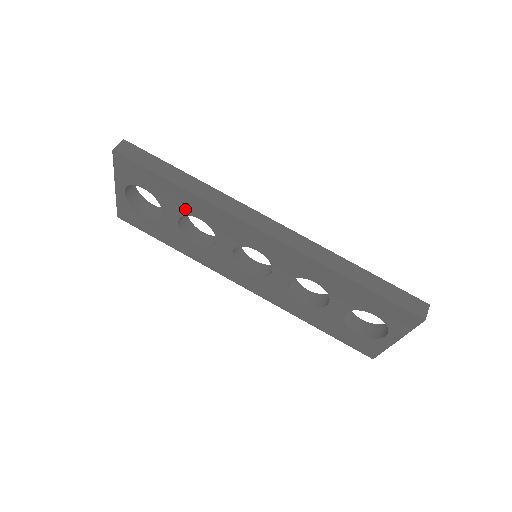
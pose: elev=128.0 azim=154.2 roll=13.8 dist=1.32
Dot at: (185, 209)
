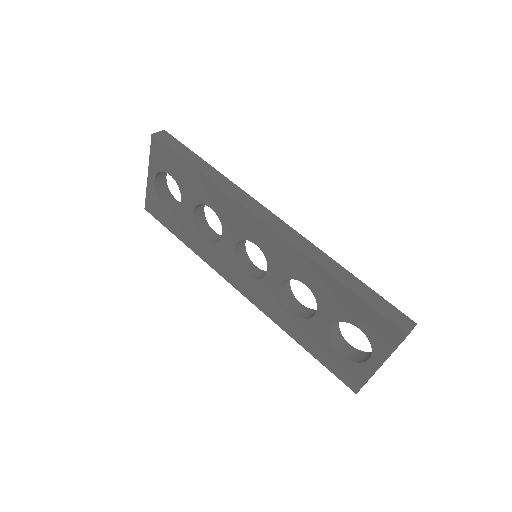
Dot at: (200, 197)
